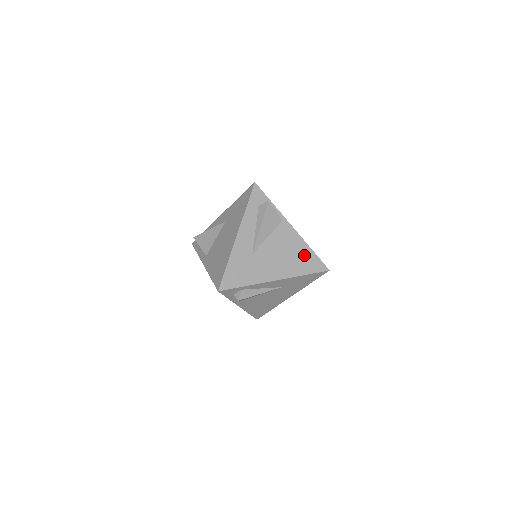
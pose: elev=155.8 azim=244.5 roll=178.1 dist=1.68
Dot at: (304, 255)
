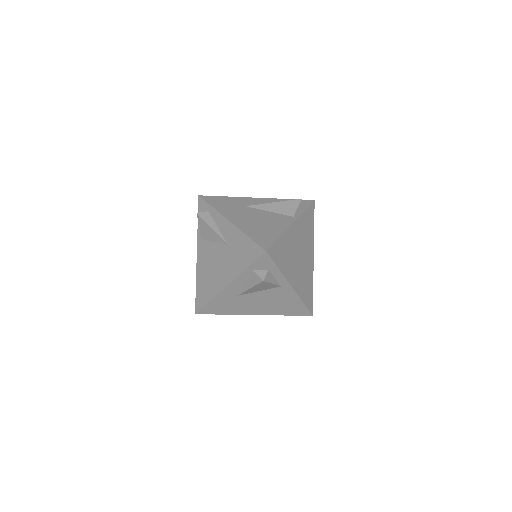
Dot at: (269, 233)
